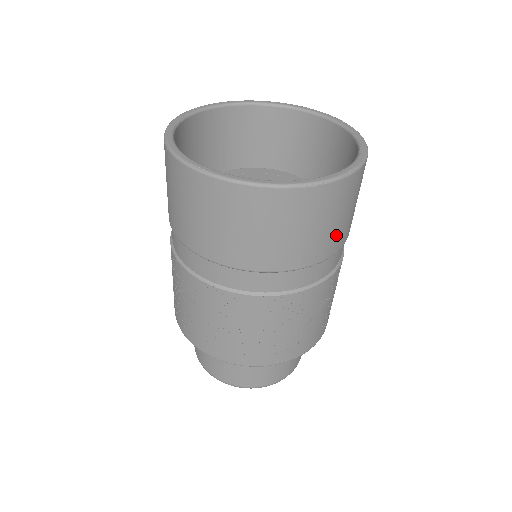
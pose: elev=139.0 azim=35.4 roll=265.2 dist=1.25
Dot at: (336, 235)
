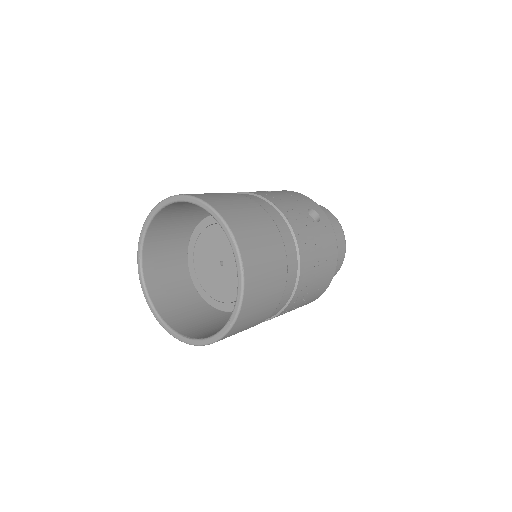
Dot at: (262, 317)
